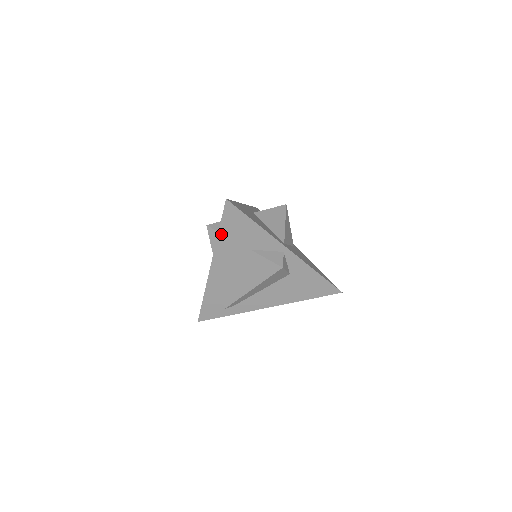
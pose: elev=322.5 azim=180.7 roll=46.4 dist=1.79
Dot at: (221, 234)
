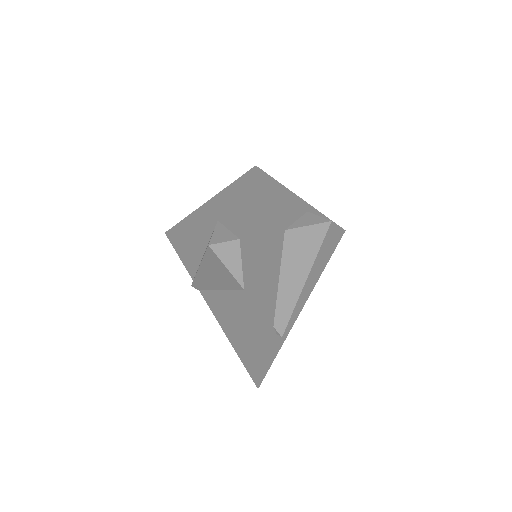
Dot at: (259, 227)
